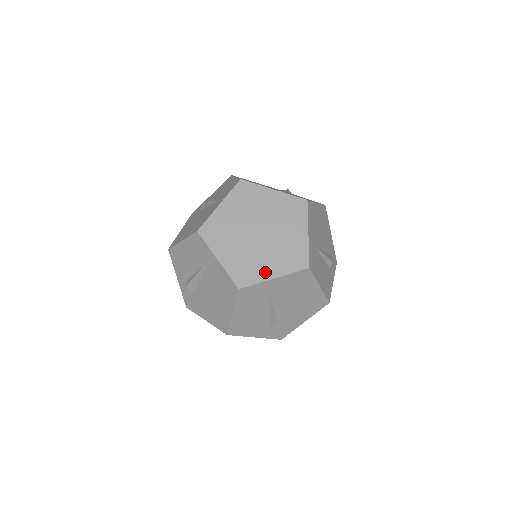
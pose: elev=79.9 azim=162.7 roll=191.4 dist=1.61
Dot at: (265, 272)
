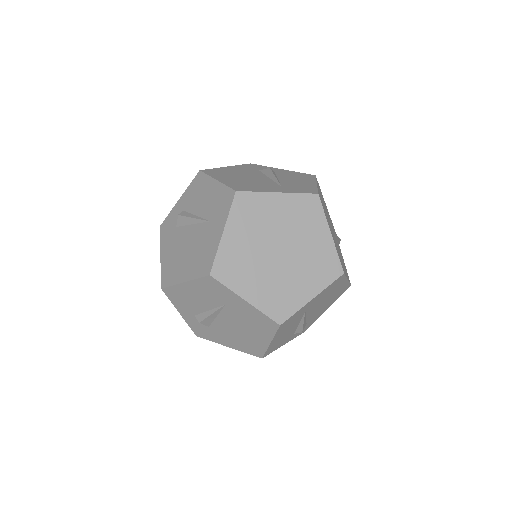
Dot at: (245, 287)
